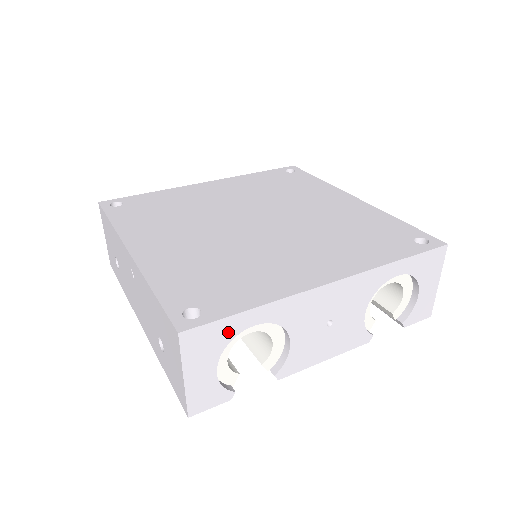
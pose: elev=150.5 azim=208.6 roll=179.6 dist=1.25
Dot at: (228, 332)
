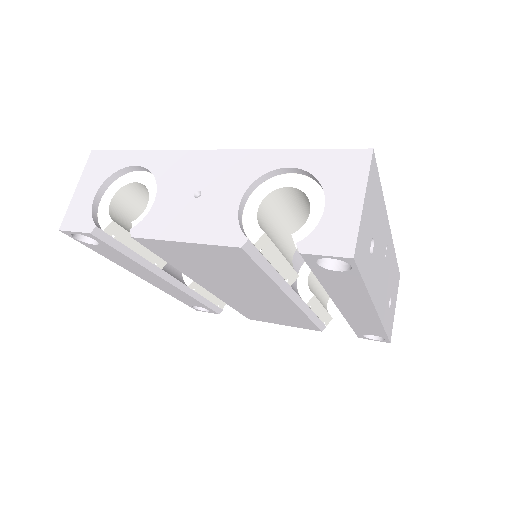
Dot at: (117, 163)
